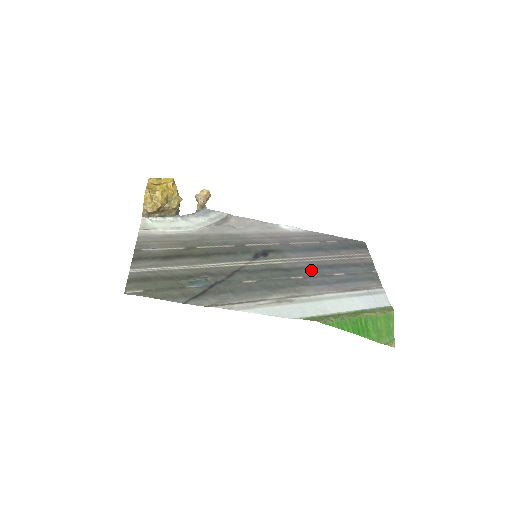
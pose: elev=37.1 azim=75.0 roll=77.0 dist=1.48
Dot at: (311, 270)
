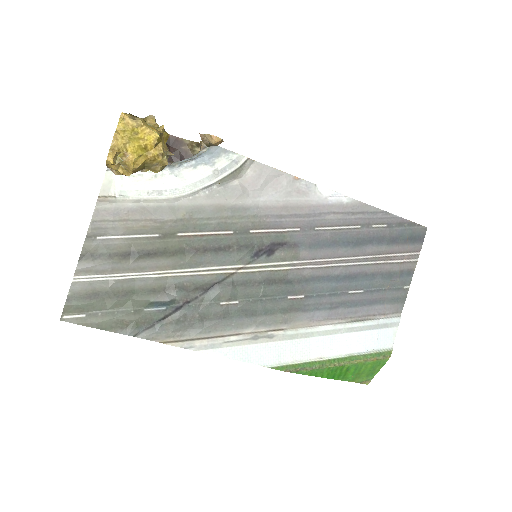
Dot at: (321, 283)
